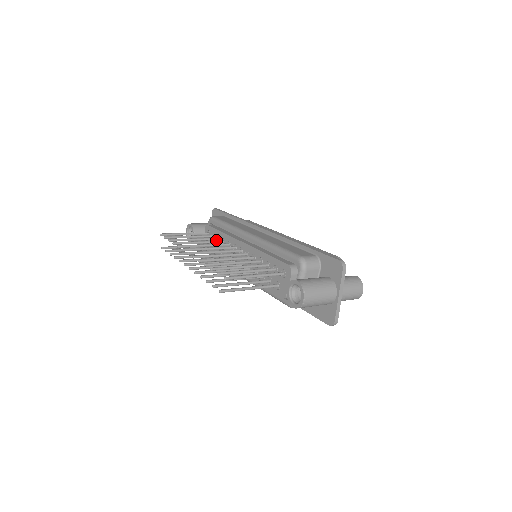
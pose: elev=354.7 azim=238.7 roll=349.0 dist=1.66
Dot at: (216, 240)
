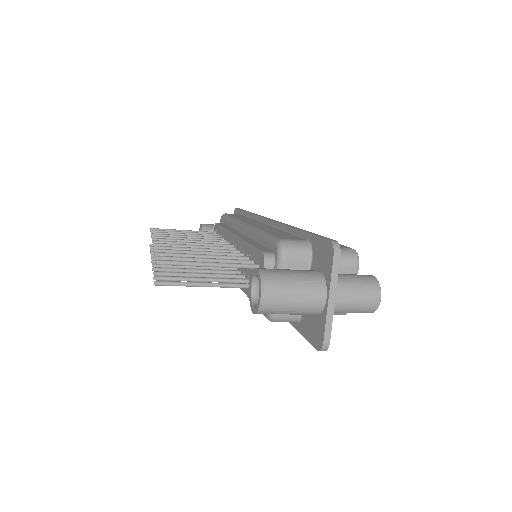
Dot at: occluded
